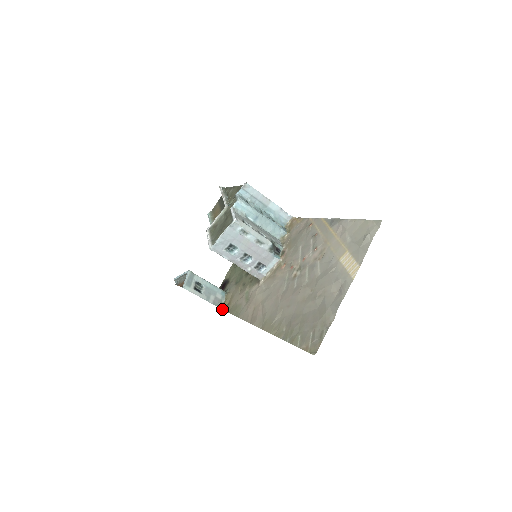
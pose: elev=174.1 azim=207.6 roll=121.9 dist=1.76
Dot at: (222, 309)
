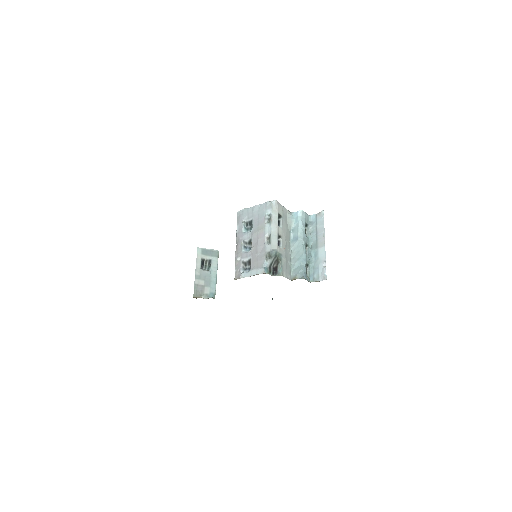
Dot at: (194, 297)
